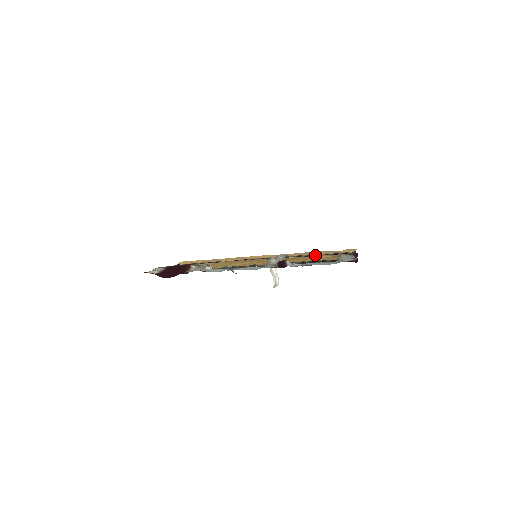
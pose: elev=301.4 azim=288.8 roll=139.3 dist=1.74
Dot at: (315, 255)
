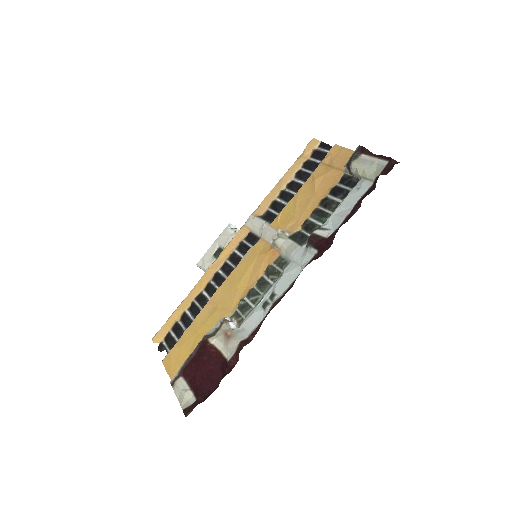
Dot at: (291, 187)
